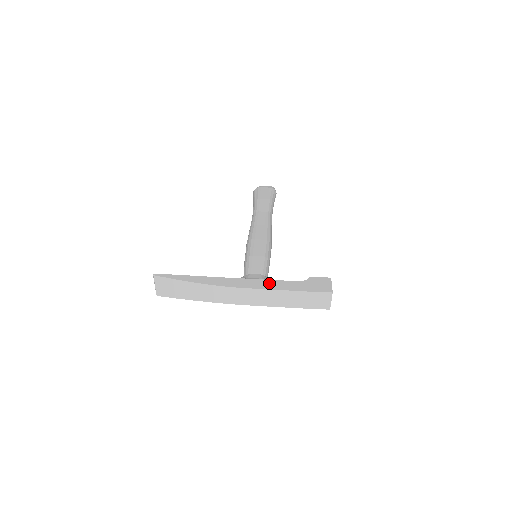
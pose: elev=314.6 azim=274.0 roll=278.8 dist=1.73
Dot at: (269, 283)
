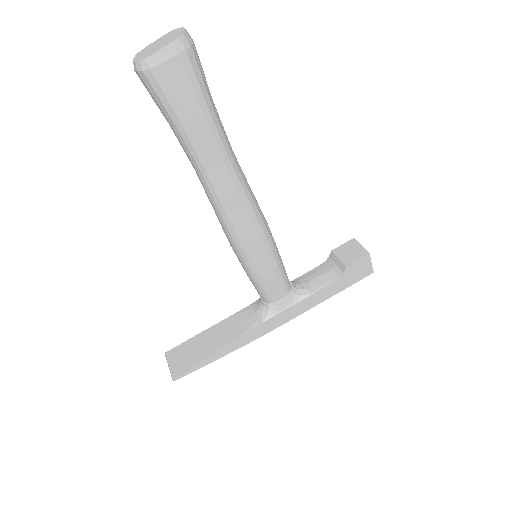
Dot at: (305, 304)
